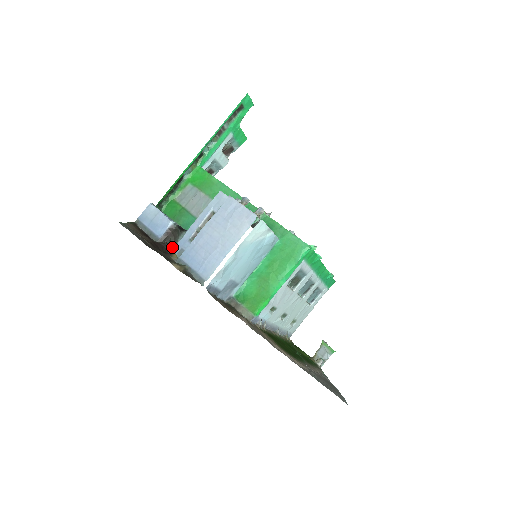
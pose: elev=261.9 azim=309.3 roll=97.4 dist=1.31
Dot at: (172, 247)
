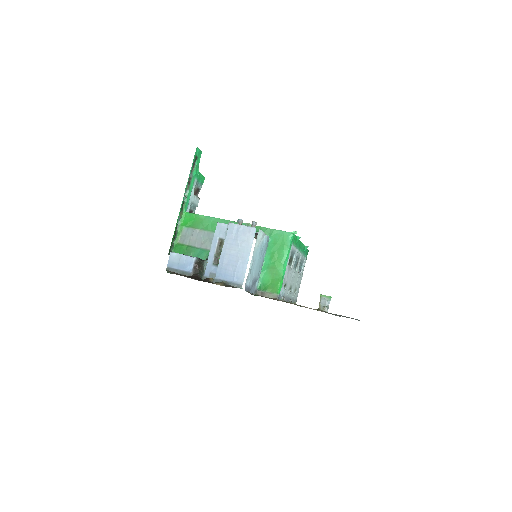
Dot at: (202, 275)
